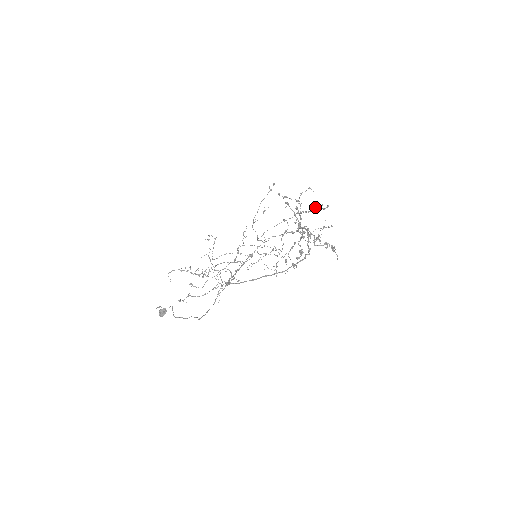
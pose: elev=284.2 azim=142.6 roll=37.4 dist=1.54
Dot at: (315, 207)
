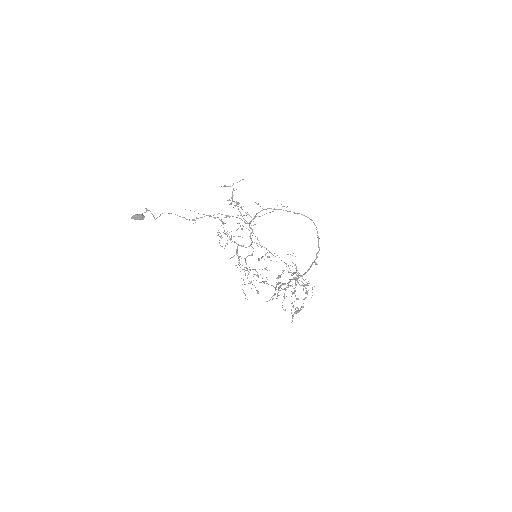
Dot at: (296, 298)
